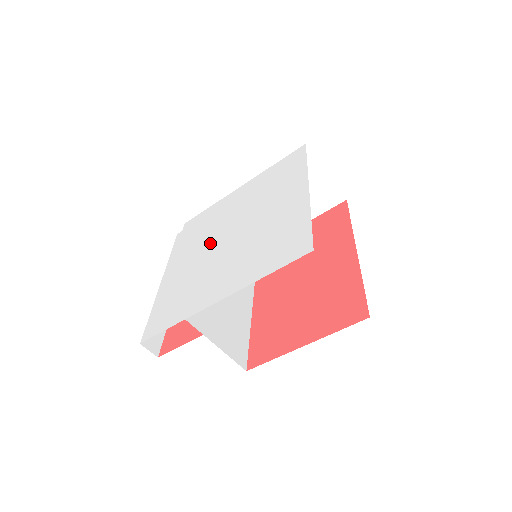
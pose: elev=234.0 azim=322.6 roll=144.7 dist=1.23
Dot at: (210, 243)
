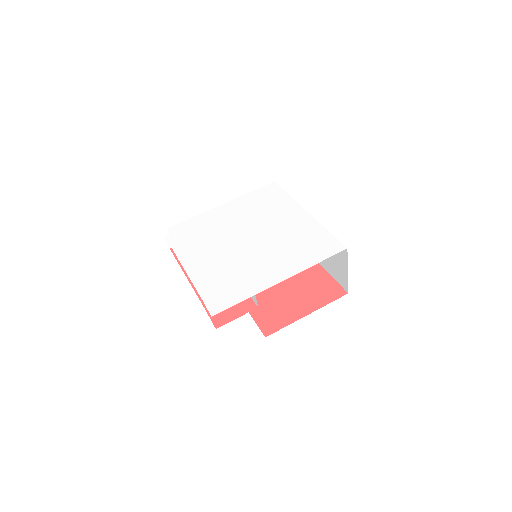
Dot at: (228, 244)
